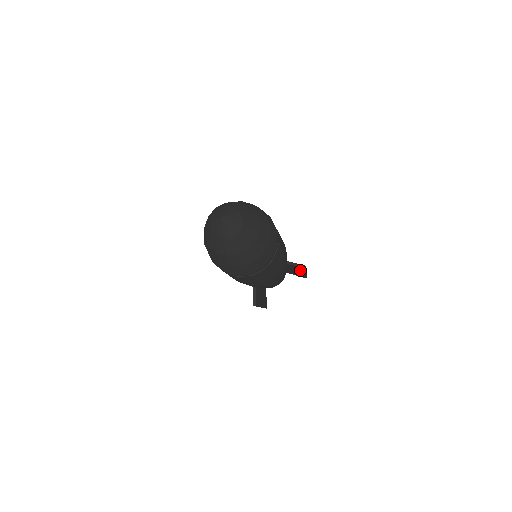
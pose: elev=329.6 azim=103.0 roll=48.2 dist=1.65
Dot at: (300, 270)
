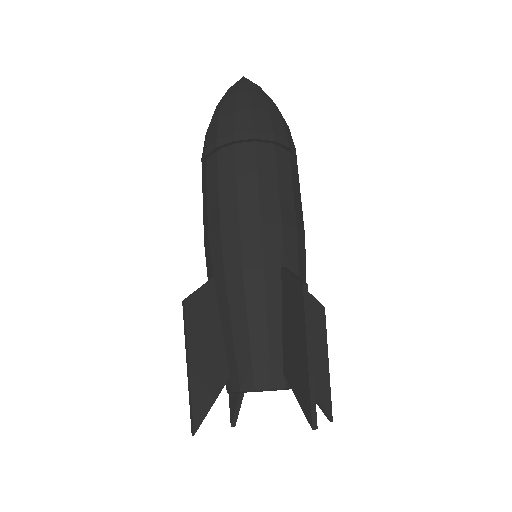
Dot at: (318, 332)
